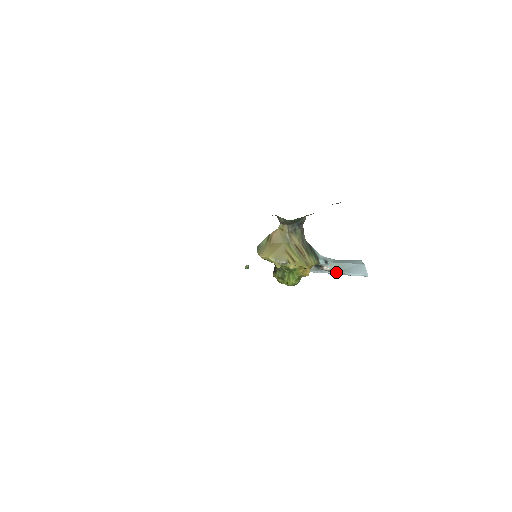
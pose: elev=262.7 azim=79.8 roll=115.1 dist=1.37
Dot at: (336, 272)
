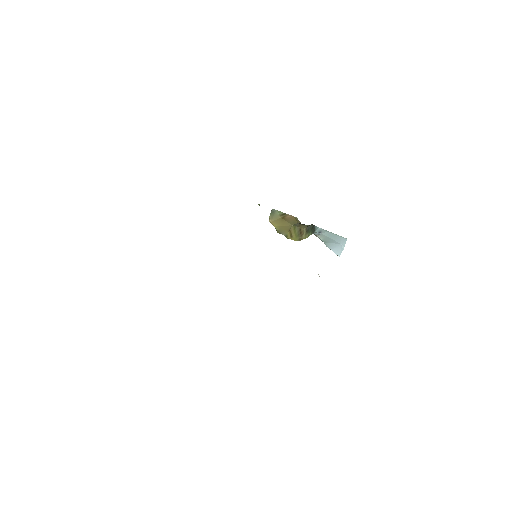
Dot at: (322, 240)
